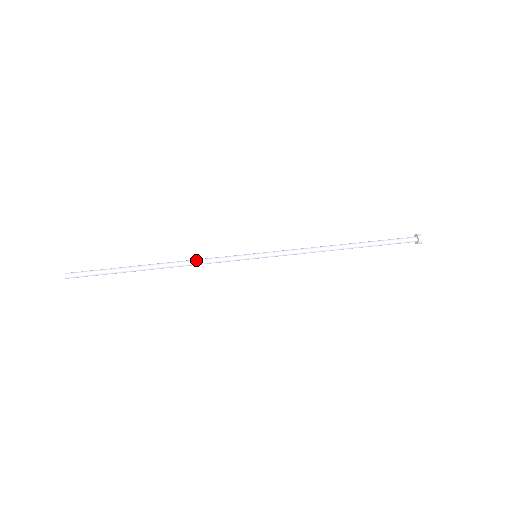
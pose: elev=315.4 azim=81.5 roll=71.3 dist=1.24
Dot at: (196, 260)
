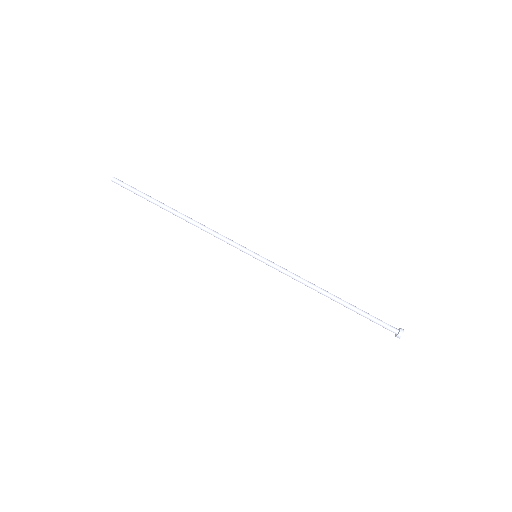
Dot at: (208, 230)
